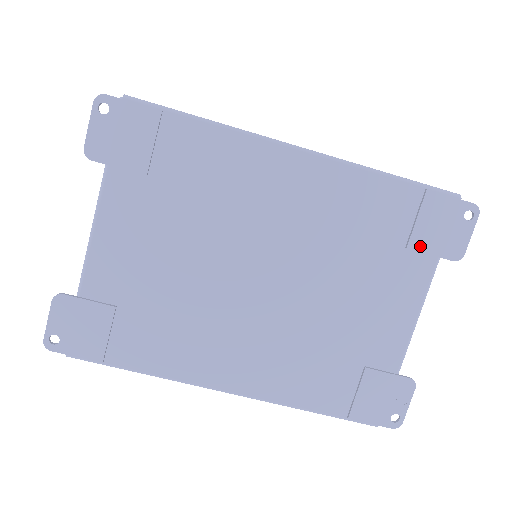
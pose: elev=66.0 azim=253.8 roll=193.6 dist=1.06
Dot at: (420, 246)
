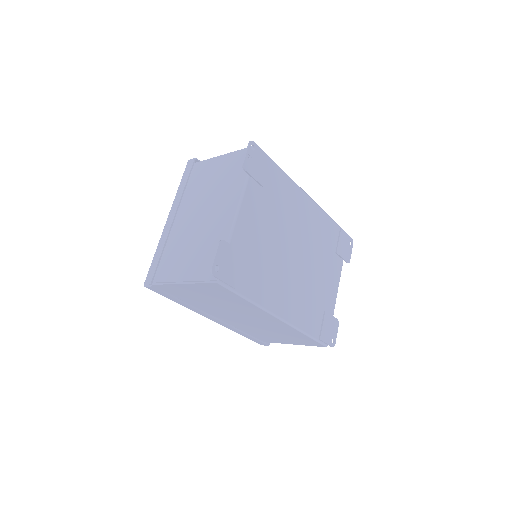
Dot at: (340, 253)
